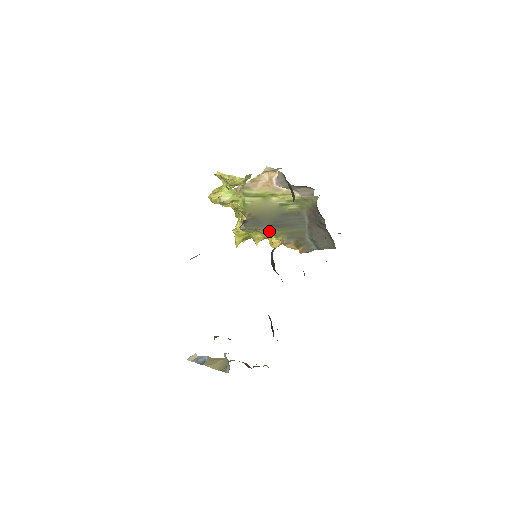
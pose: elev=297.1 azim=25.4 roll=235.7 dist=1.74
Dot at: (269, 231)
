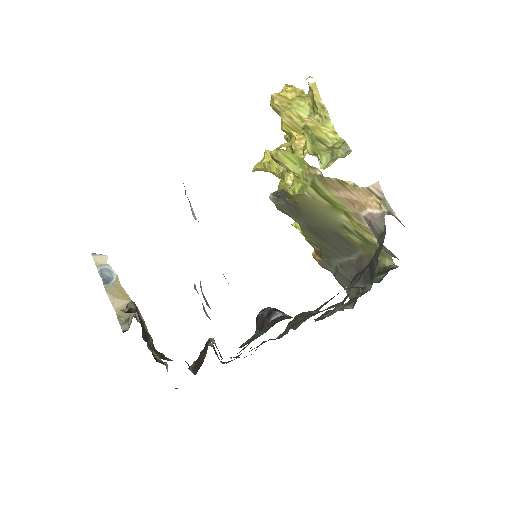
Dot at: (301, 227)
